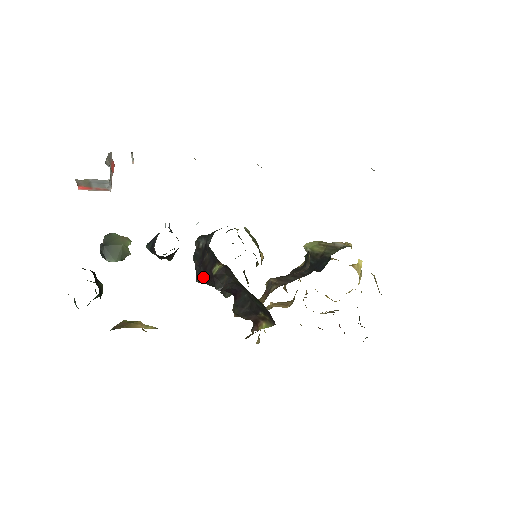
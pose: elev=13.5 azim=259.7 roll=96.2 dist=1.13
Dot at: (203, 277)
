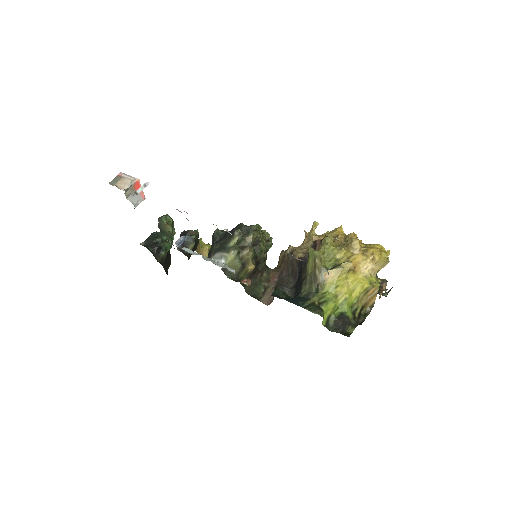
Dot at: occluded
